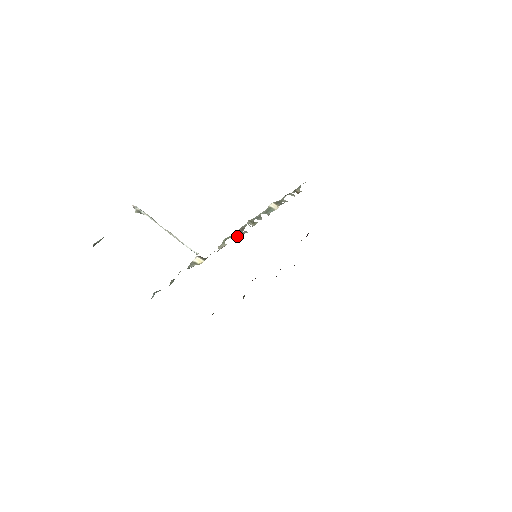
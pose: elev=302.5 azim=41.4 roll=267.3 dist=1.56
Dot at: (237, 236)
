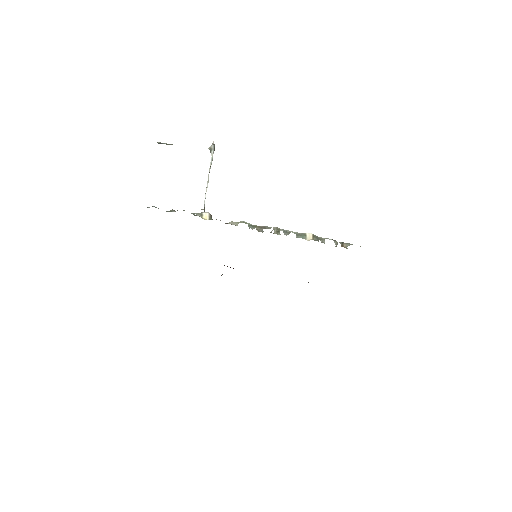
Dot at: (253, 228)
